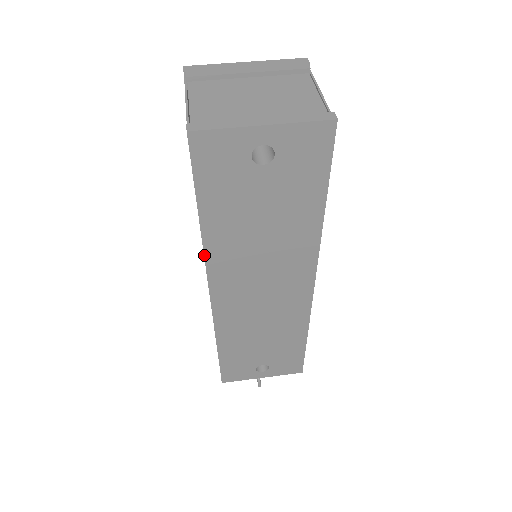
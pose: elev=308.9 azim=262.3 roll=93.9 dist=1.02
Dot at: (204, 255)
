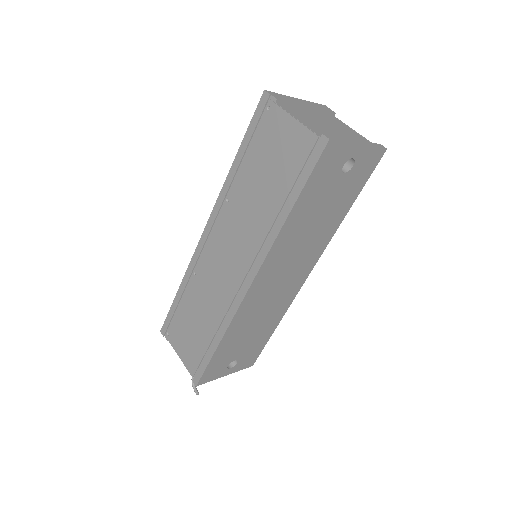
Dot at: (272, 245)
